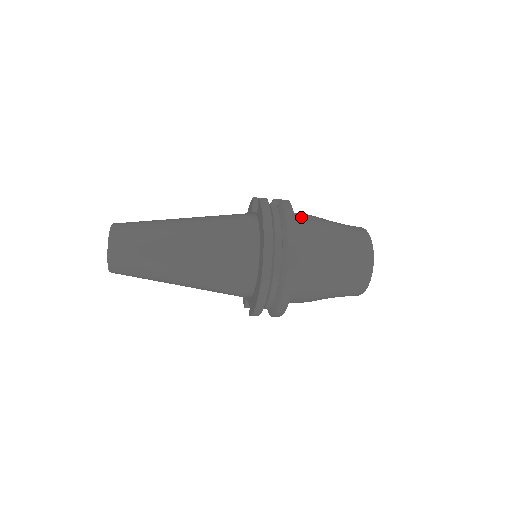
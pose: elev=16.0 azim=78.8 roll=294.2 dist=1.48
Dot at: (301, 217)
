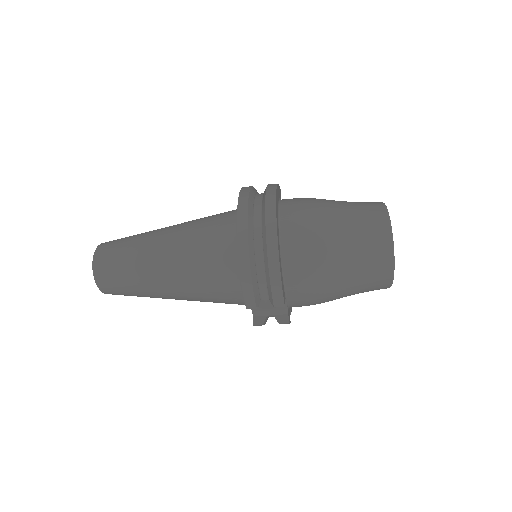
Dot at: occluded
